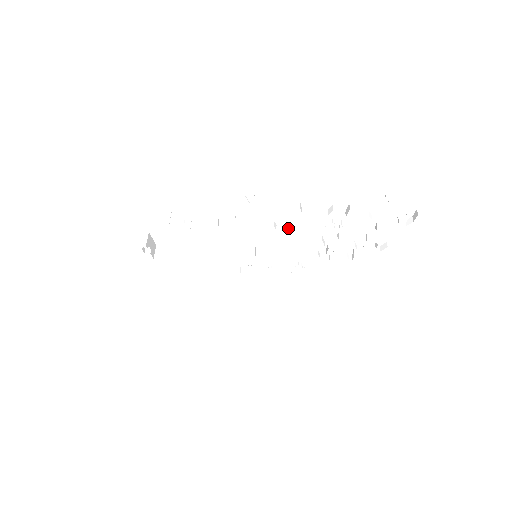
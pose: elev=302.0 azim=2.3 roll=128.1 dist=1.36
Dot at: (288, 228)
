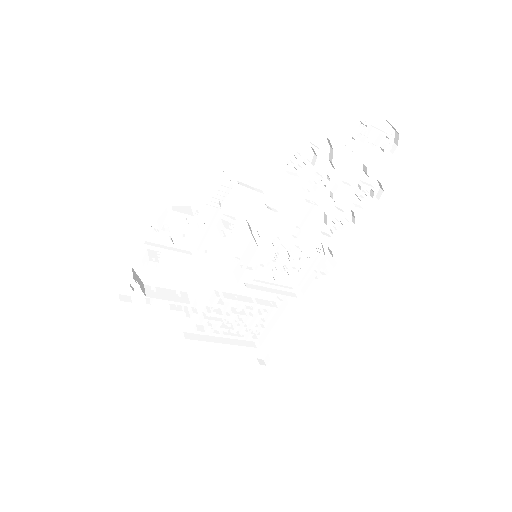
Dot at: (278, 205)
